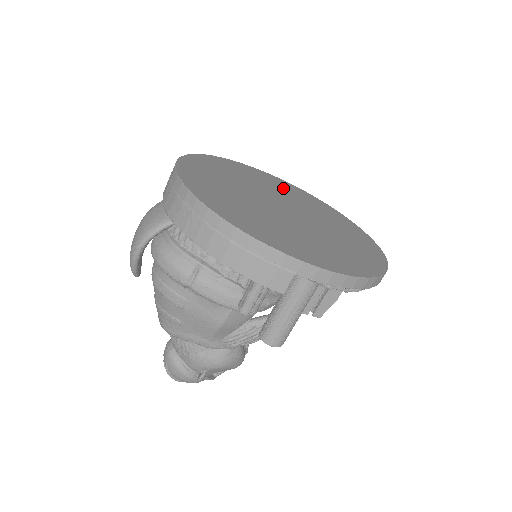
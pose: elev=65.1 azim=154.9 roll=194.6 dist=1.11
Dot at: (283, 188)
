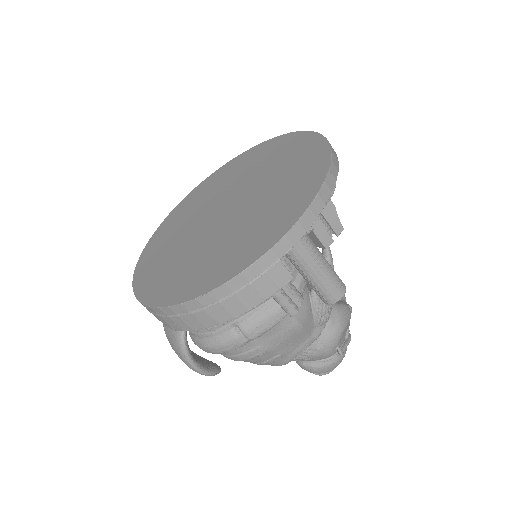
Dot at: (209, 190)
